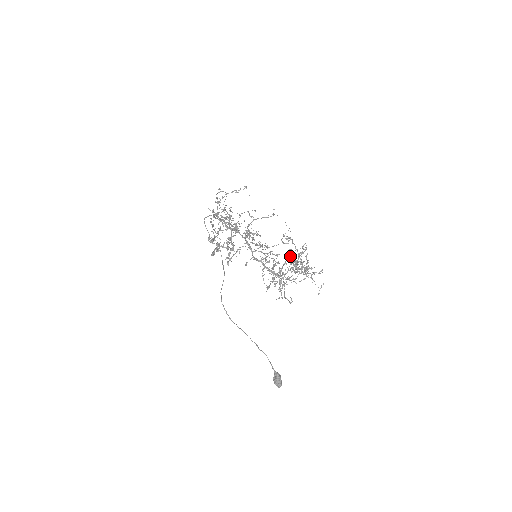
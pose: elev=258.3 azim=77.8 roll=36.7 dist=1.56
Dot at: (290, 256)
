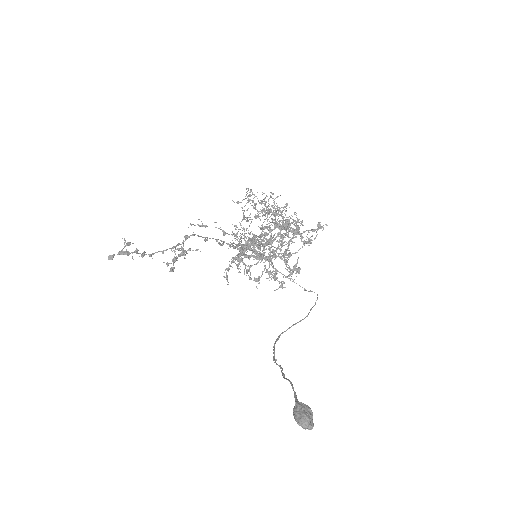
Dot at: occluded
